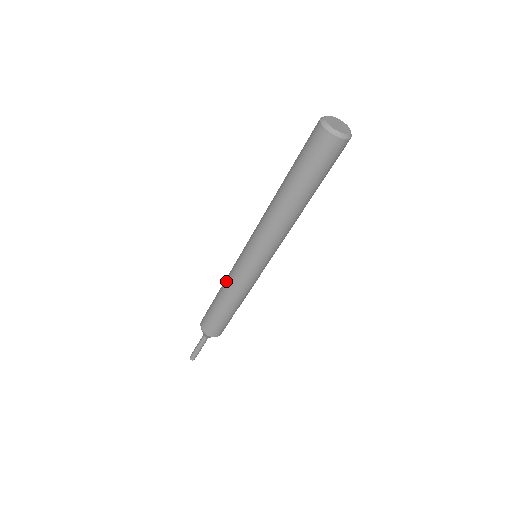
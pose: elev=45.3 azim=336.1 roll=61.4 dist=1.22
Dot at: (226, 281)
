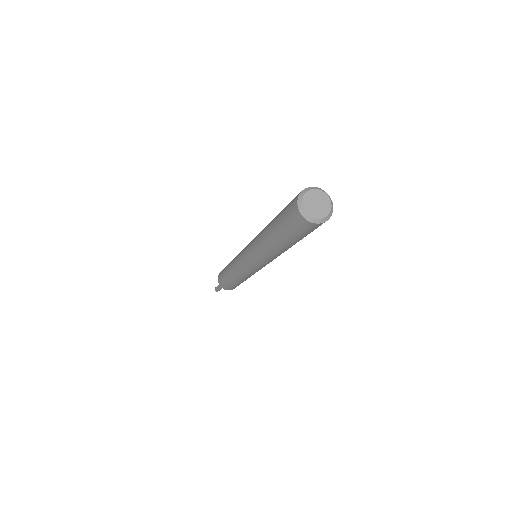
Dot at: (236, 274)
